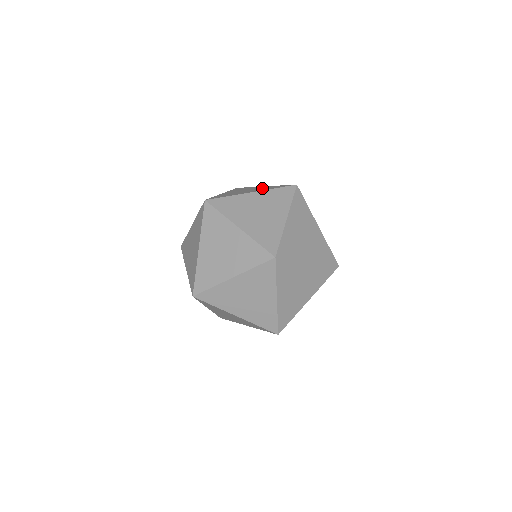
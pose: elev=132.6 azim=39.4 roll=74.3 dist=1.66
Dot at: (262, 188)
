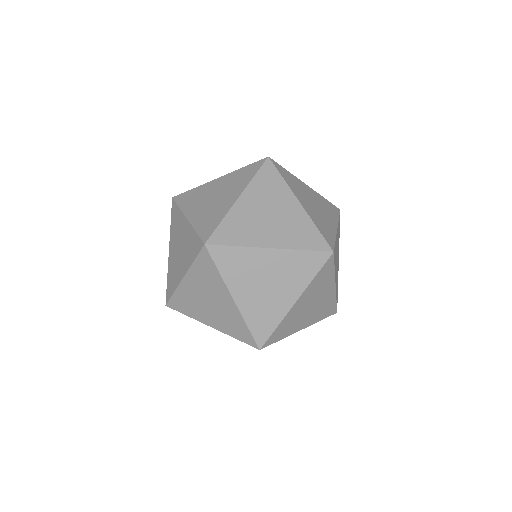
Dot at: occluded
